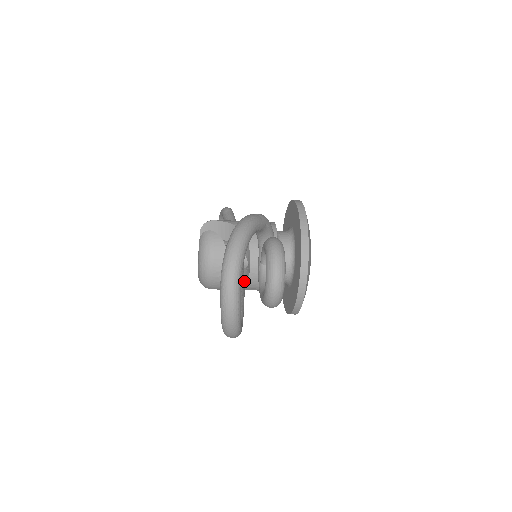
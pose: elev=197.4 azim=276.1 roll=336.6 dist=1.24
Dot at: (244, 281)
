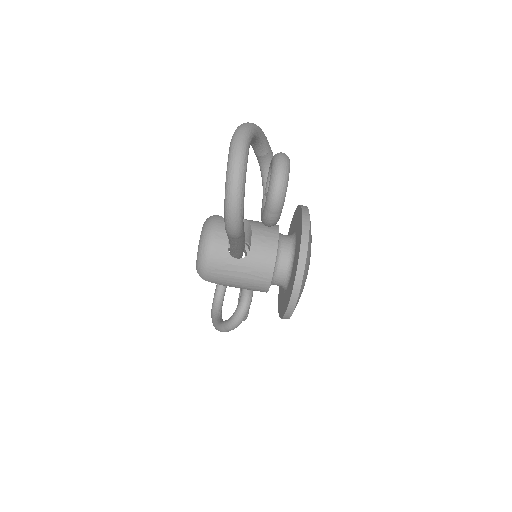
Dot at: occluded
